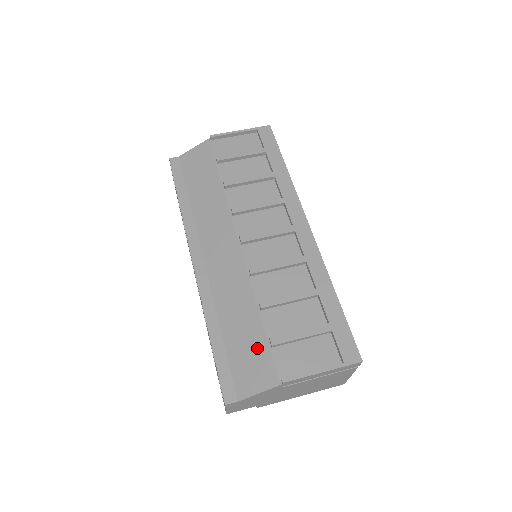
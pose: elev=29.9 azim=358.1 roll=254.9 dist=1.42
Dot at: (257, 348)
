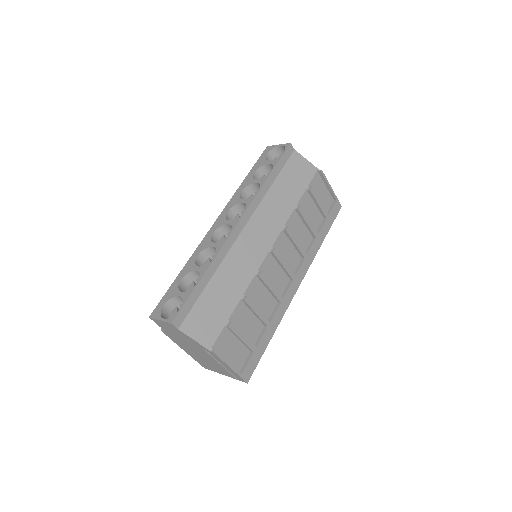
Dot at: (219, 316)
